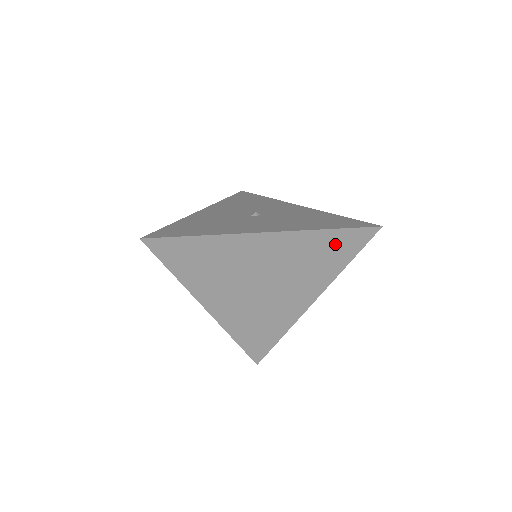
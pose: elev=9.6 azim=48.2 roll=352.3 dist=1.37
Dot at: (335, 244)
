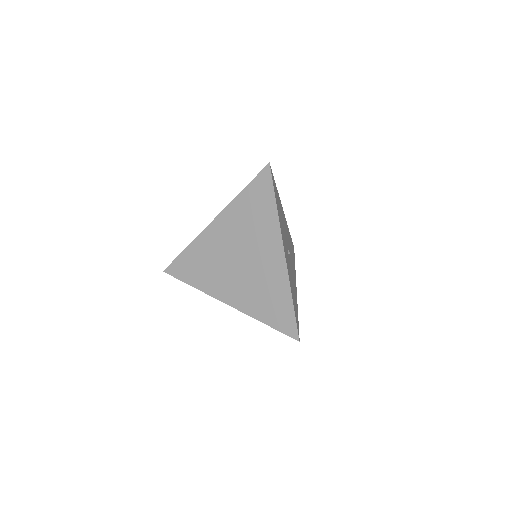
Dot at: (254, 197)
